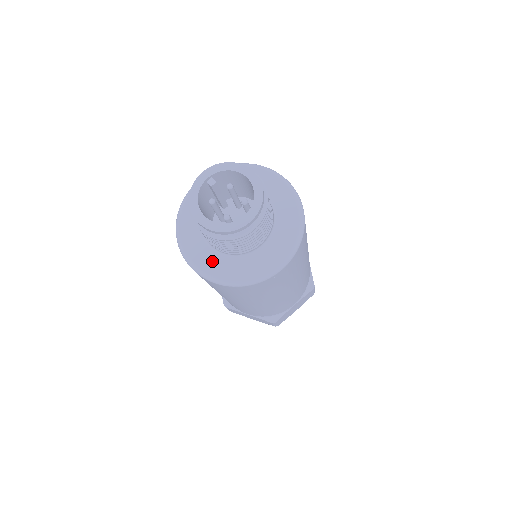
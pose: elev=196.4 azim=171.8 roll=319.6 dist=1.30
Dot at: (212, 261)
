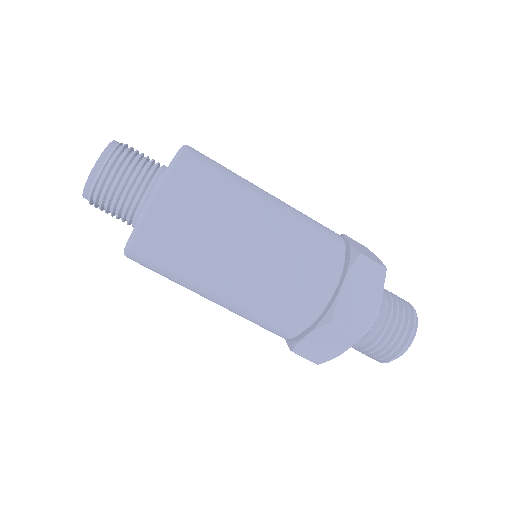
Dot at: occluded
